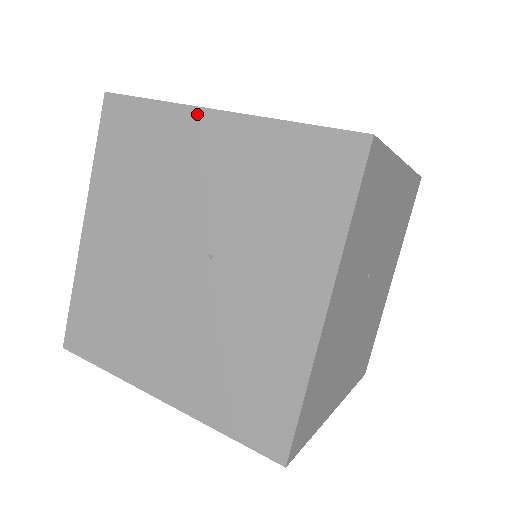
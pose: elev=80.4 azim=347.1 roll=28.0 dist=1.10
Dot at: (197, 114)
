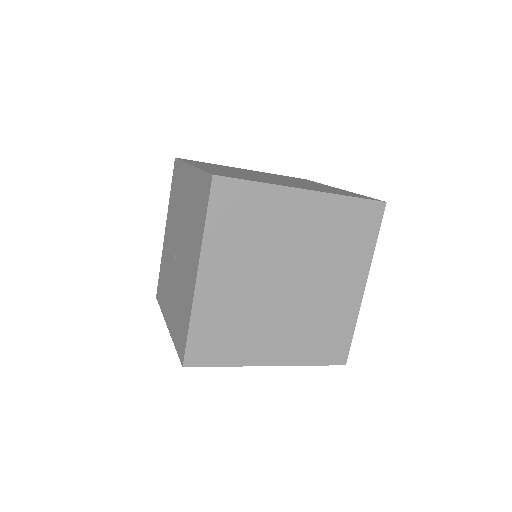
Dot at: (292, 192)
